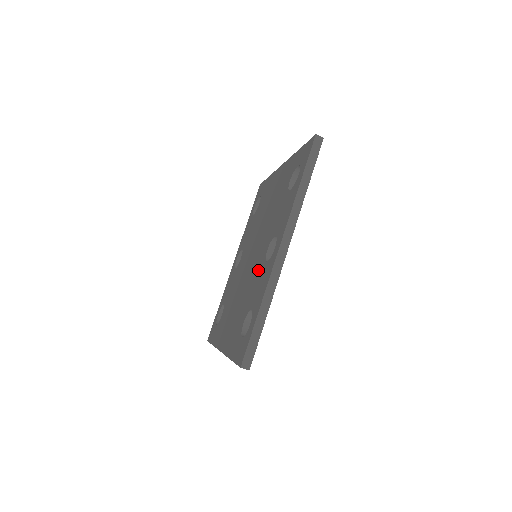
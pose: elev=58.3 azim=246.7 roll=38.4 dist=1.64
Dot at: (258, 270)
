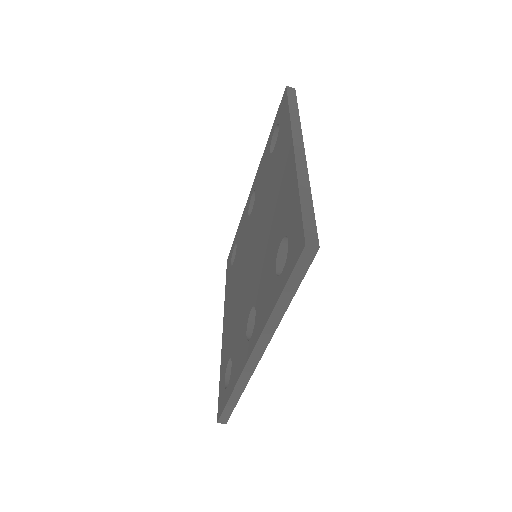
Dot at: (244, 316)
